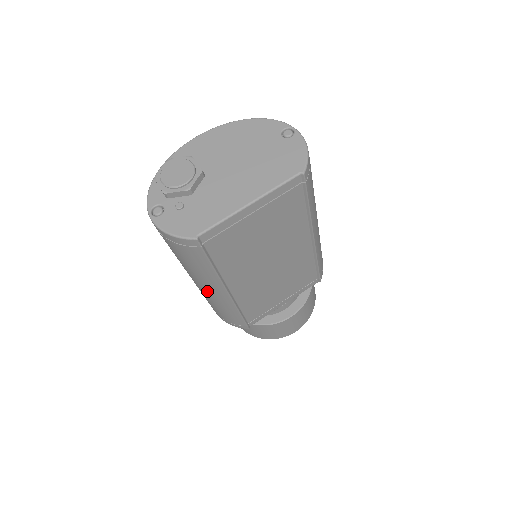
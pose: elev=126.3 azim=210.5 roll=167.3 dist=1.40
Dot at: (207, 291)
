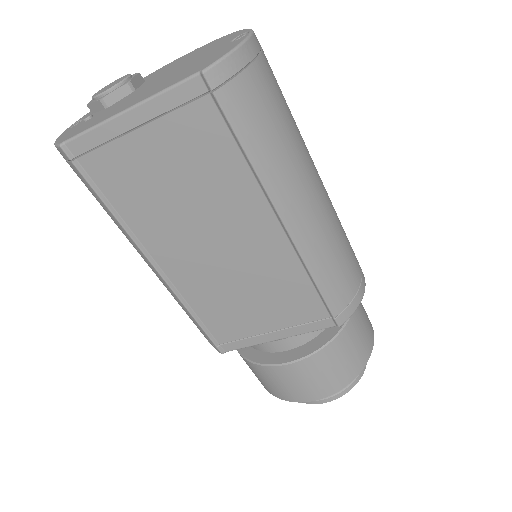
Dot at: occluded
